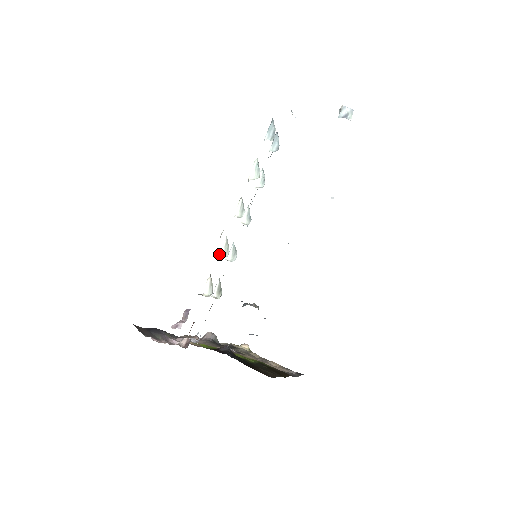
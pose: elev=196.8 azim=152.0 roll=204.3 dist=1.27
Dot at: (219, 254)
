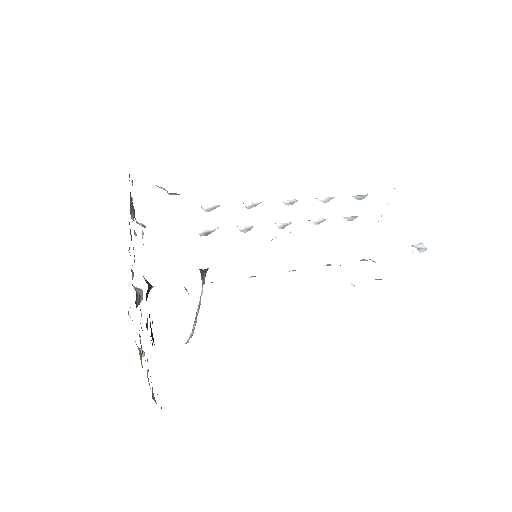
Dot at: occluded
